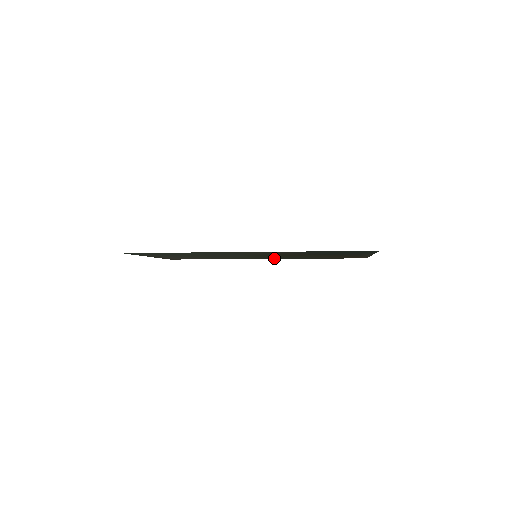
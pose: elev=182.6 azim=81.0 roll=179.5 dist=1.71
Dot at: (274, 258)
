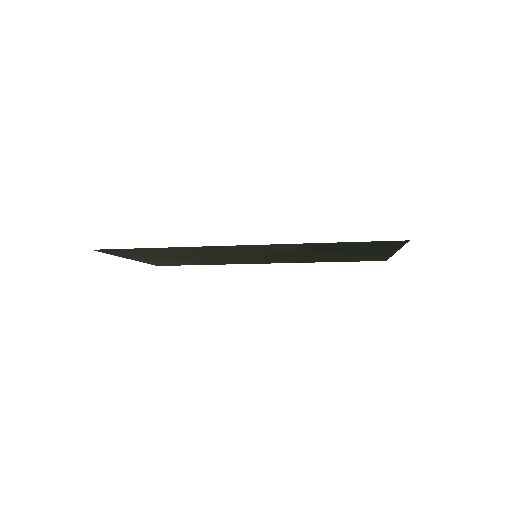
Dot at: (278, 262)
